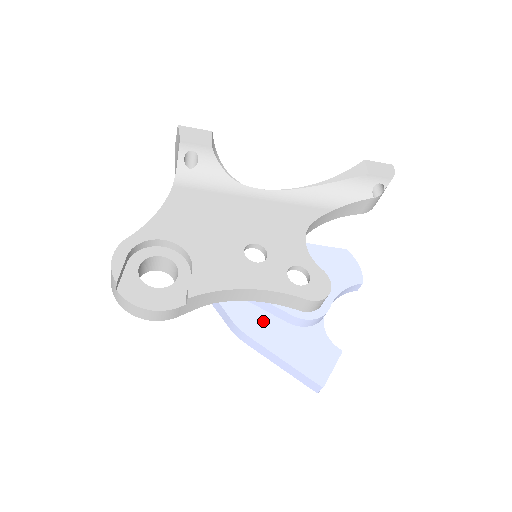
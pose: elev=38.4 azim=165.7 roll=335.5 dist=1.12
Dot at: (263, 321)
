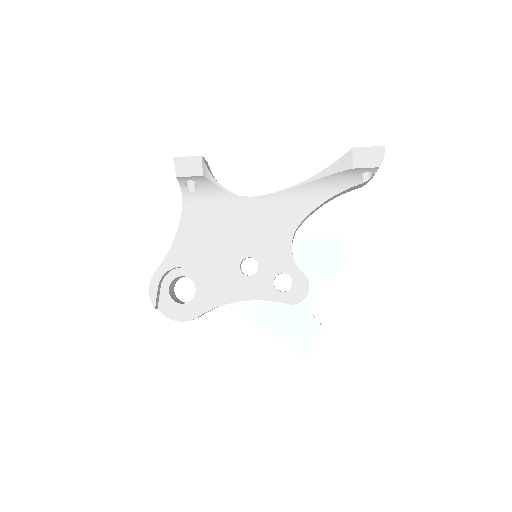
Dot at: (263, 308)
